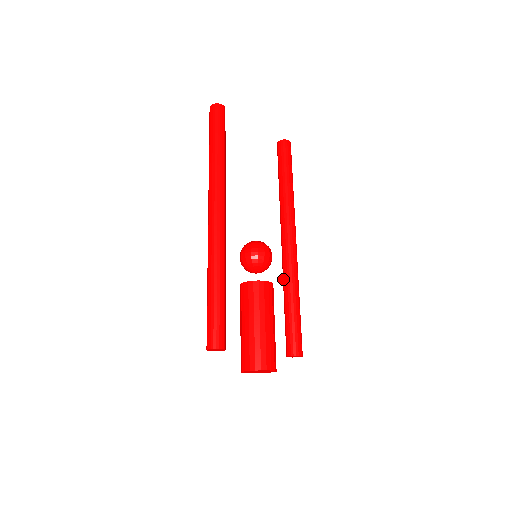
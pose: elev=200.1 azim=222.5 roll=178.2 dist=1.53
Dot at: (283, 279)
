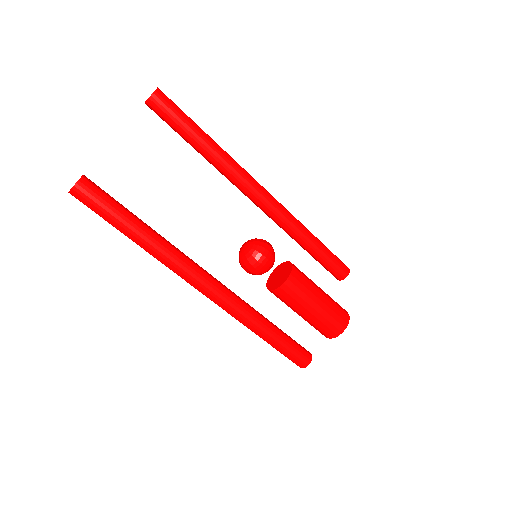
Dot at: occluded
